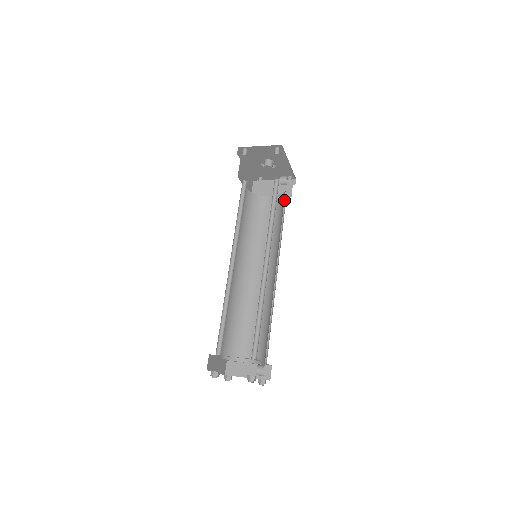
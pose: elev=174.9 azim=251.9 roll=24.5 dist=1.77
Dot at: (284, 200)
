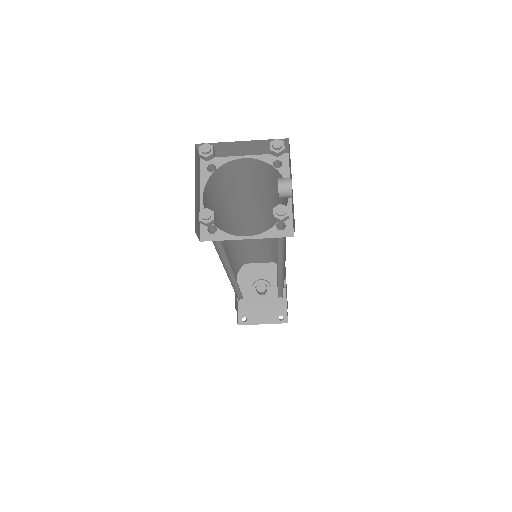
Dot at: occluded
